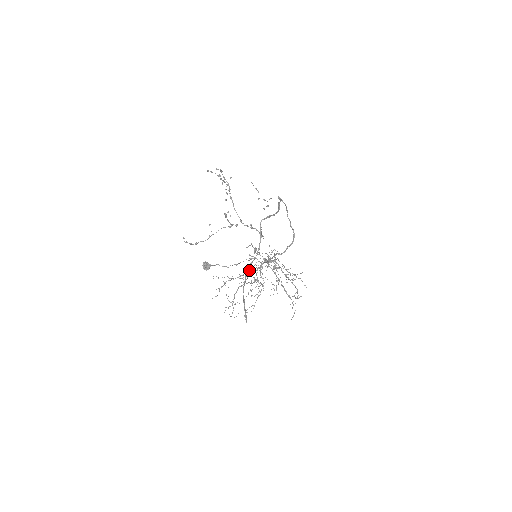
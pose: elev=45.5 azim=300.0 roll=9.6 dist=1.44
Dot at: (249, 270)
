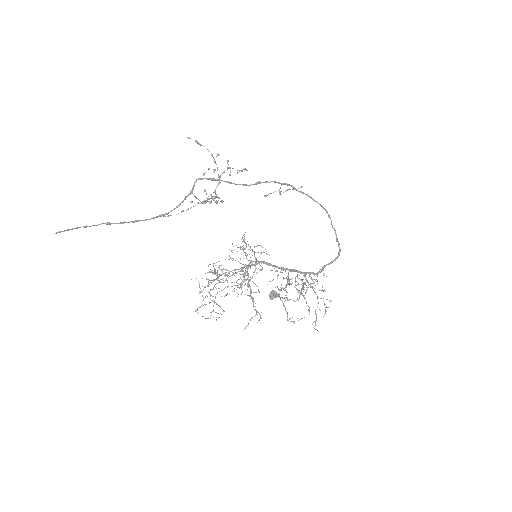
Dot at: occluded
